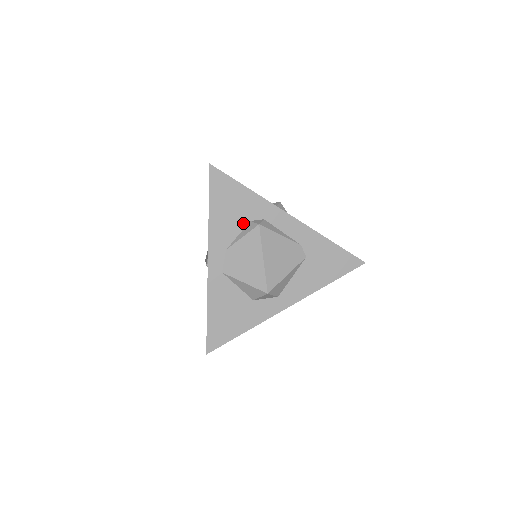
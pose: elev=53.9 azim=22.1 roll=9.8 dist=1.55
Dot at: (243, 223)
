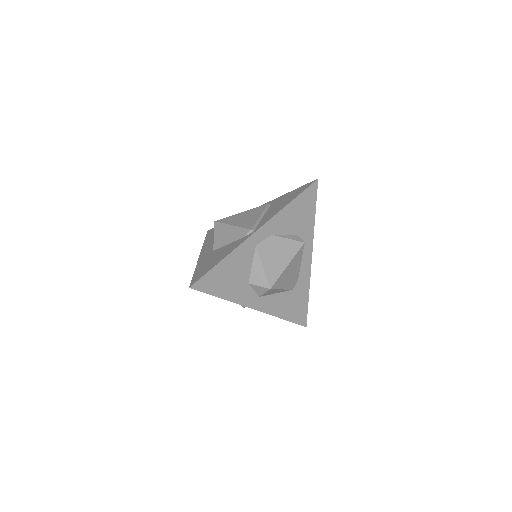
Dot at: (294, 231)
